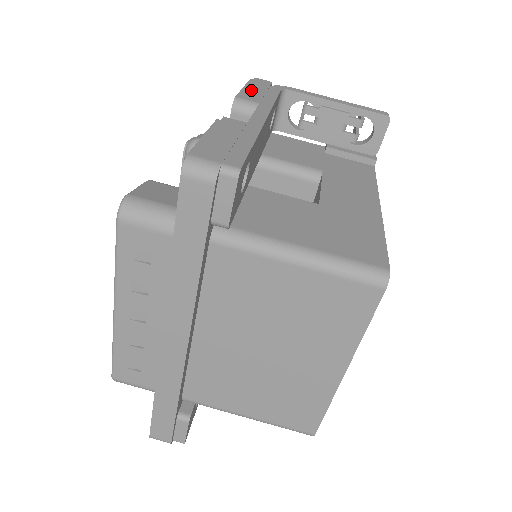
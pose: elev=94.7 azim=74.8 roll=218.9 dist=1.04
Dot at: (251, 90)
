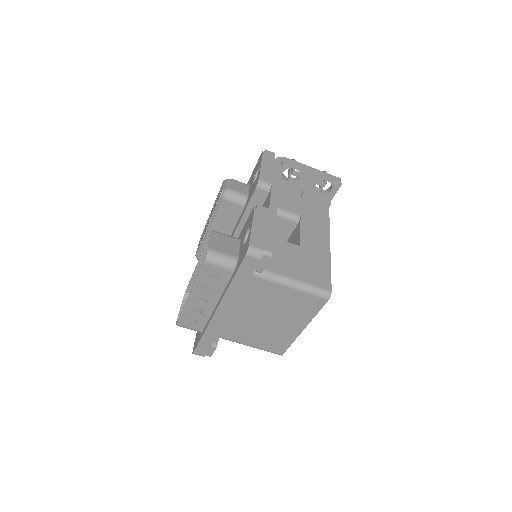
Dot at: (266, 168)
